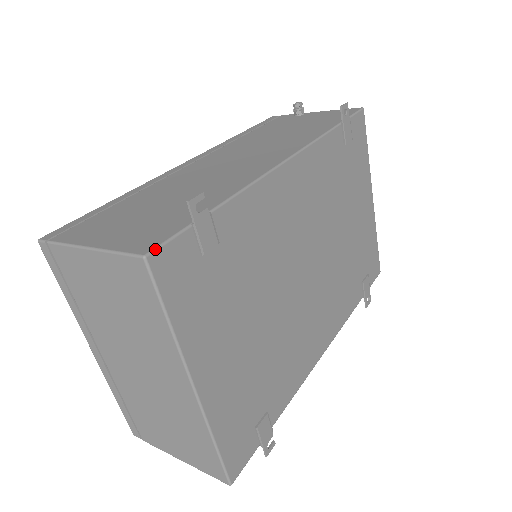
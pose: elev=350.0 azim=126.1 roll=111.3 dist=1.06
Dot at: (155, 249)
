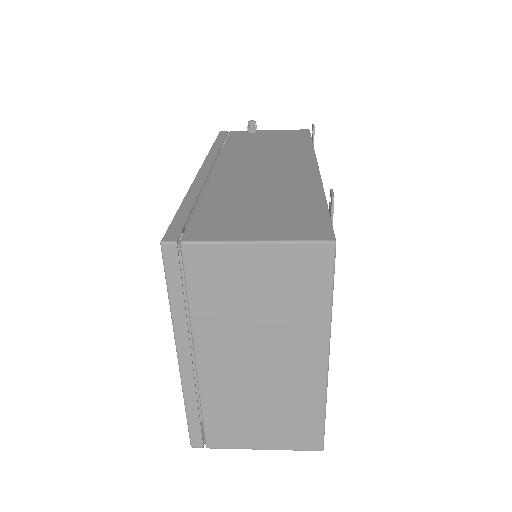
Dot at: (334, 235)
